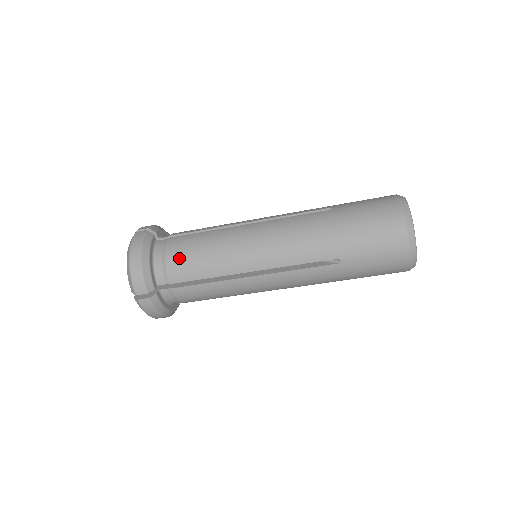
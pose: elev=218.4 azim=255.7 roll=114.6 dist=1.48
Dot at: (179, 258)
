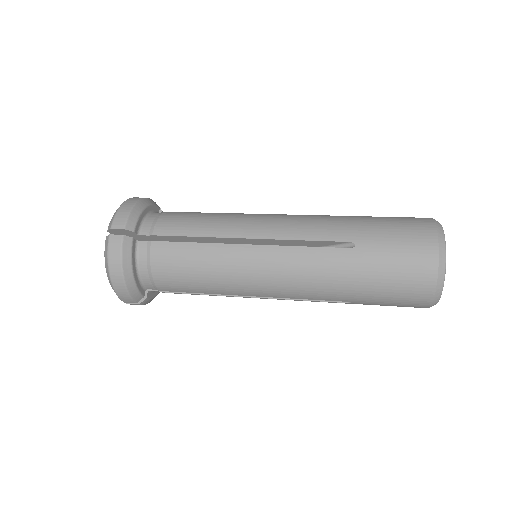
Dot at: (168, 275)
